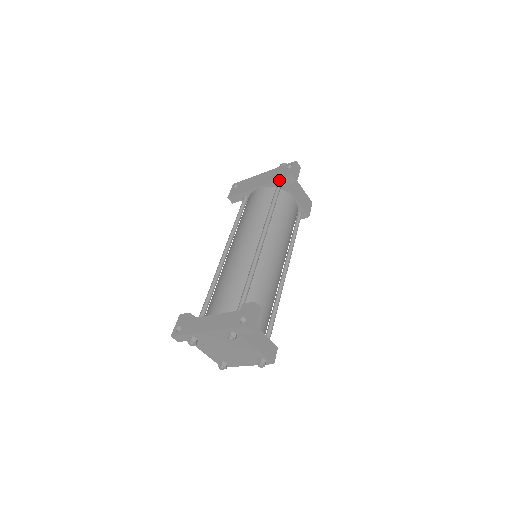
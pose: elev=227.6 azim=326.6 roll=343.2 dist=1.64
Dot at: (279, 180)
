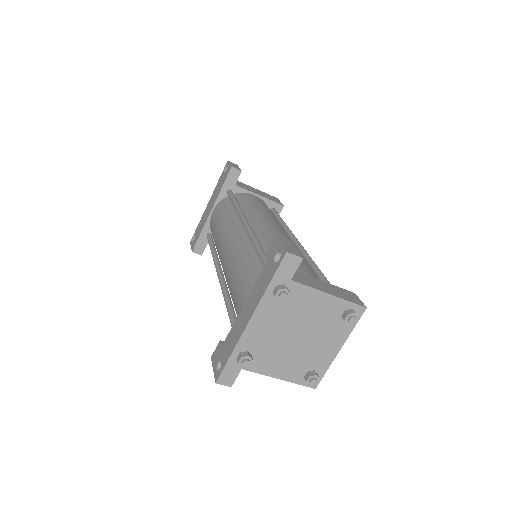
Dot at: (224, 184)
